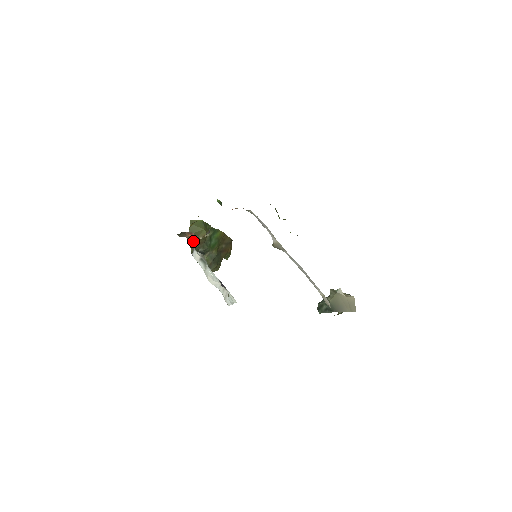
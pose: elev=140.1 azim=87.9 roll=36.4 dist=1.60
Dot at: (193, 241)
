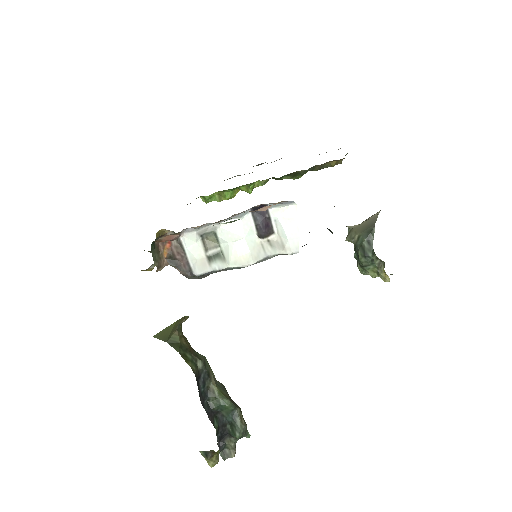
Dot at: (179, 347)
